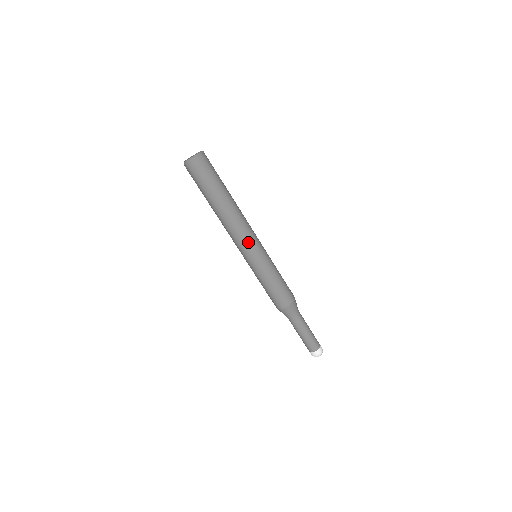
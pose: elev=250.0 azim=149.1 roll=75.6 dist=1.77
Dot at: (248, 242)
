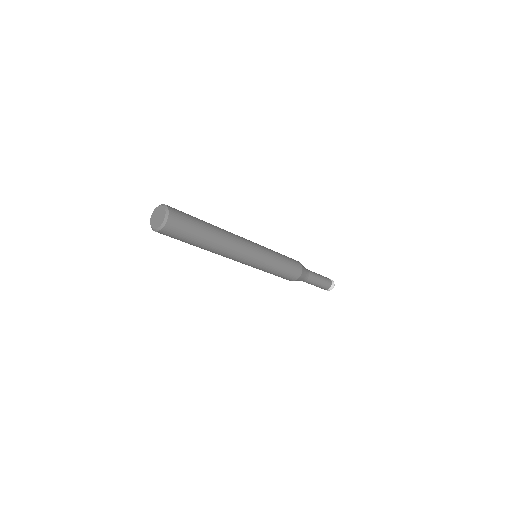
Dot at: (237, 261)
